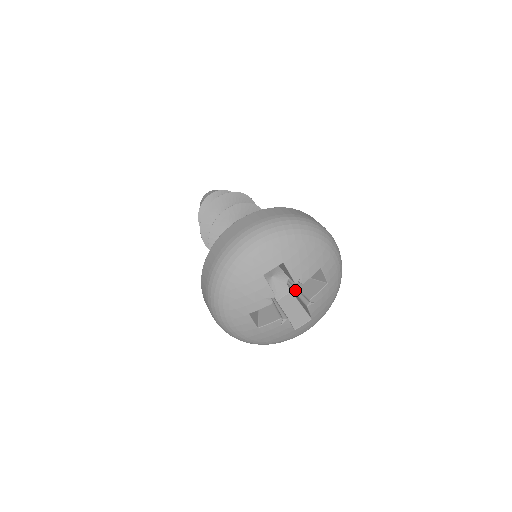
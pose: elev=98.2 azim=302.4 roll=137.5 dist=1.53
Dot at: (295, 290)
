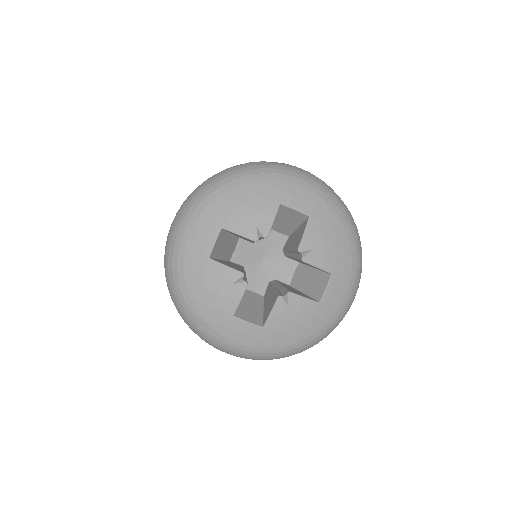
Dot at: (275, 286)
